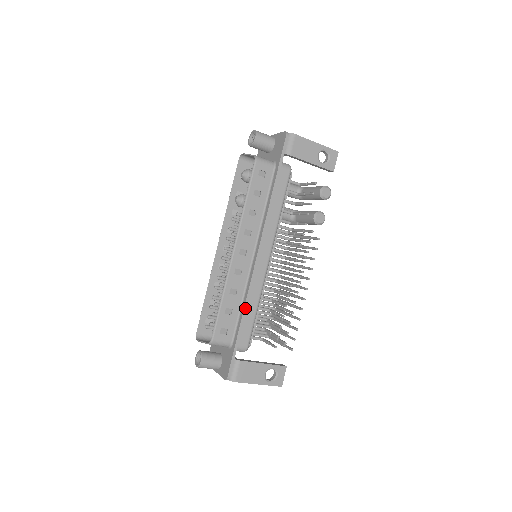
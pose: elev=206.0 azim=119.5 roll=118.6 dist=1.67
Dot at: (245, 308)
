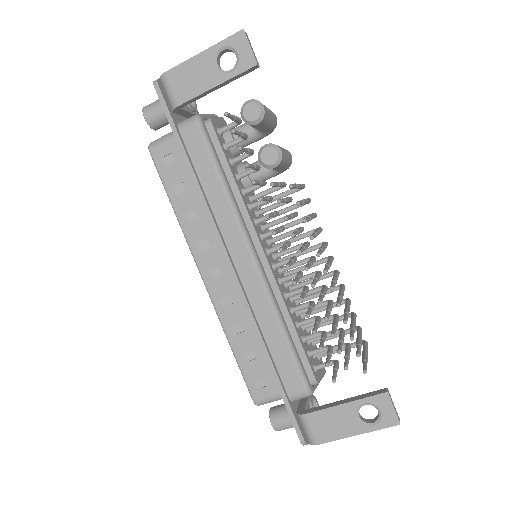
Dot at: (262, 344)
